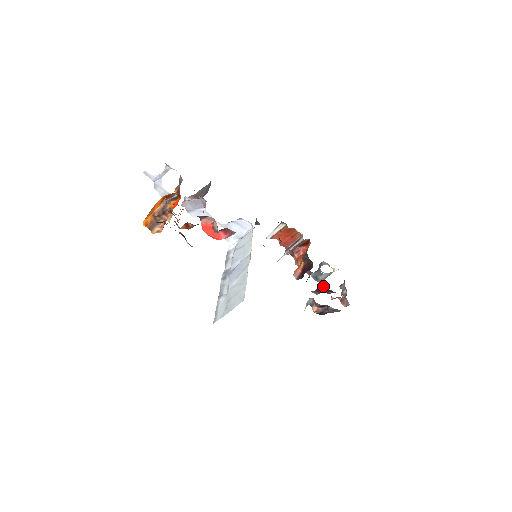
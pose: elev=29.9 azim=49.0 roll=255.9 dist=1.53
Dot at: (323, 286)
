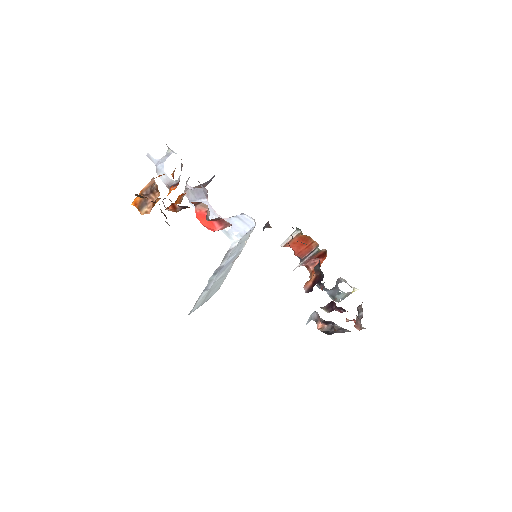
Dot at: (334, 303)
